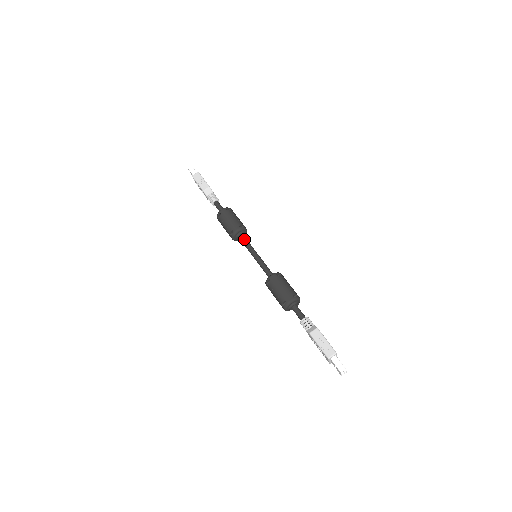
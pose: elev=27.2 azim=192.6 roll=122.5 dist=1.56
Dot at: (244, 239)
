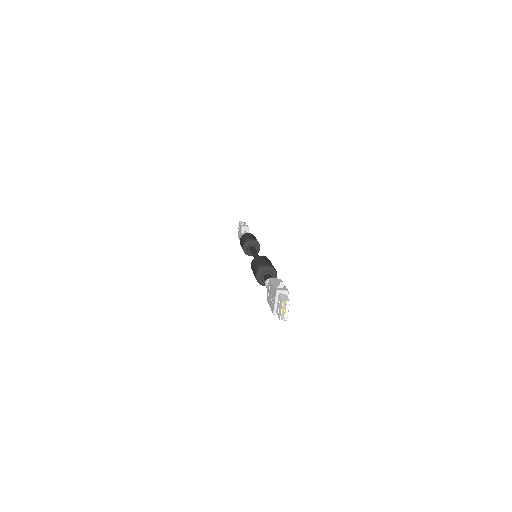
Dot at: occluded
